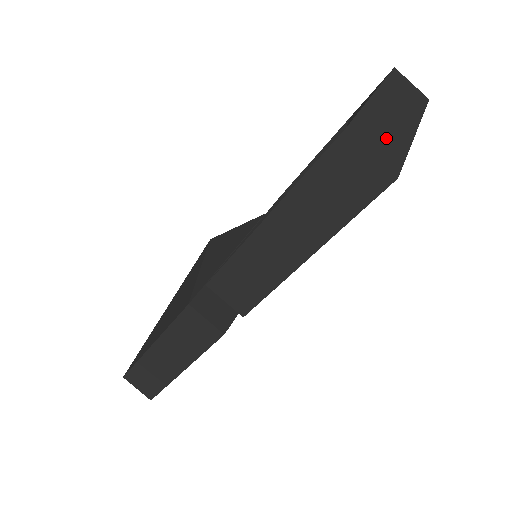
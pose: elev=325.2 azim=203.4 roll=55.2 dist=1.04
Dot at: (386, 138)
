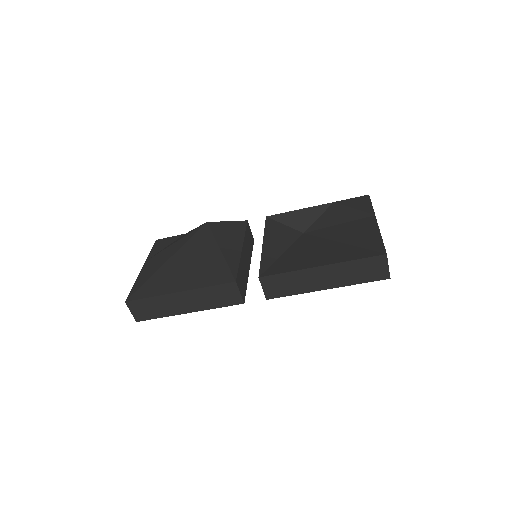
Dot at: occluded
